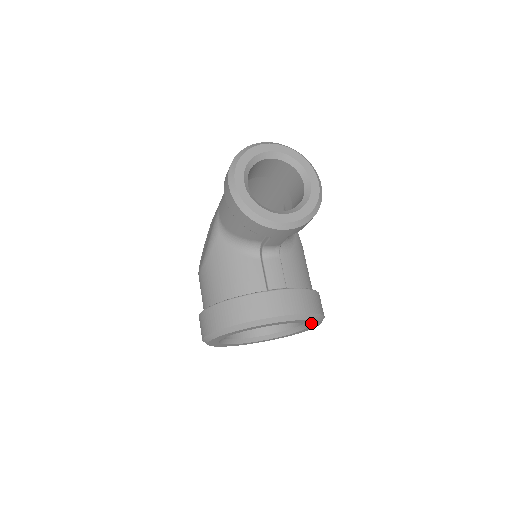
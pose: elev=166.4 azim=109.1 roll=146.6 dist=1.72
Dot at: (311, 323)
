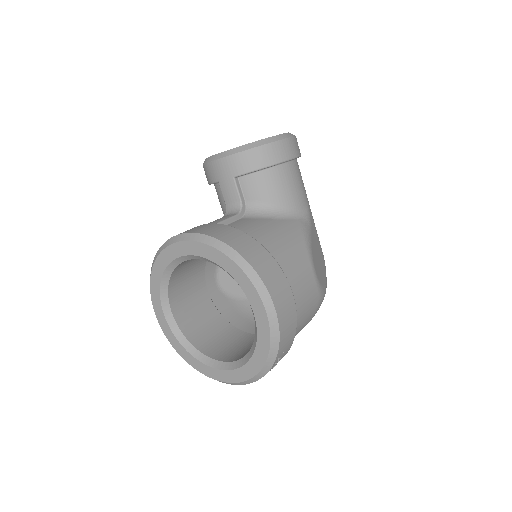
Dot at: (235, 277)
